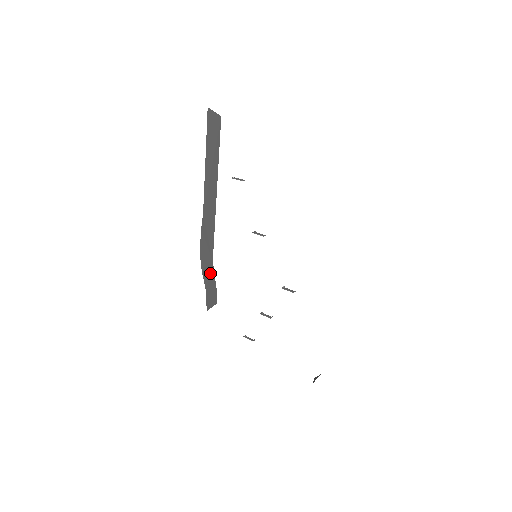
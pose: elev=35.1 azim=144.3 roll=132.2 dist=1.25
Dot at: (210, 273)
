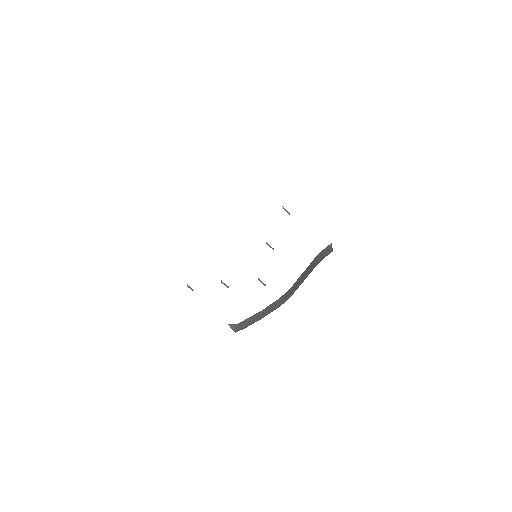
Dot at: occluded
